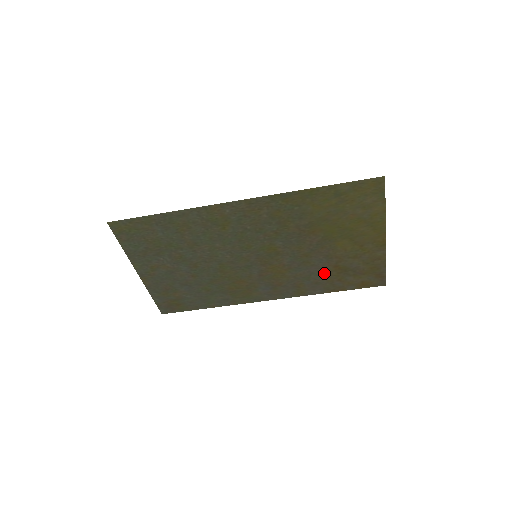
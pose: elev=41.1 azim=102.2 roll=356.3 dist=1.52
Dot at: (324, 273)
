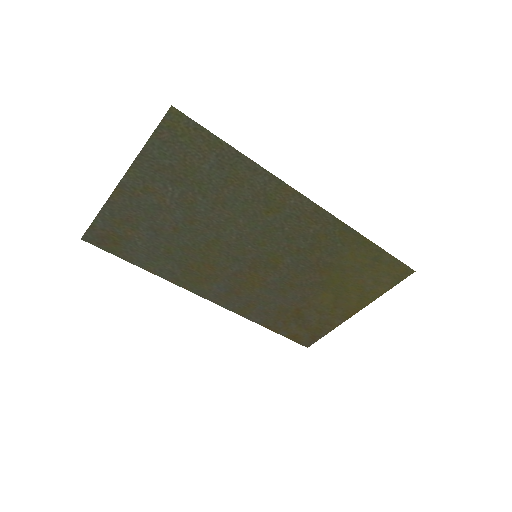
Dot at: (283, 309)
